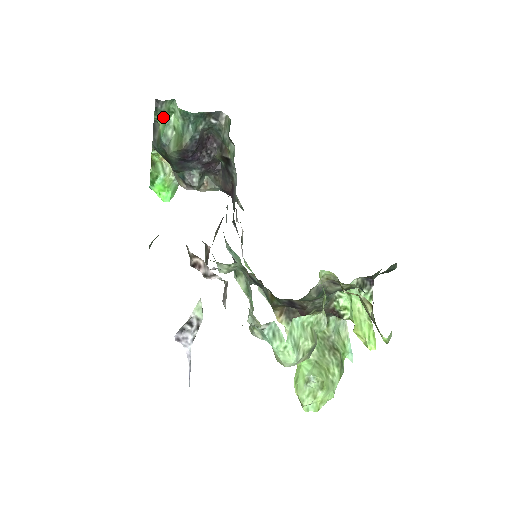
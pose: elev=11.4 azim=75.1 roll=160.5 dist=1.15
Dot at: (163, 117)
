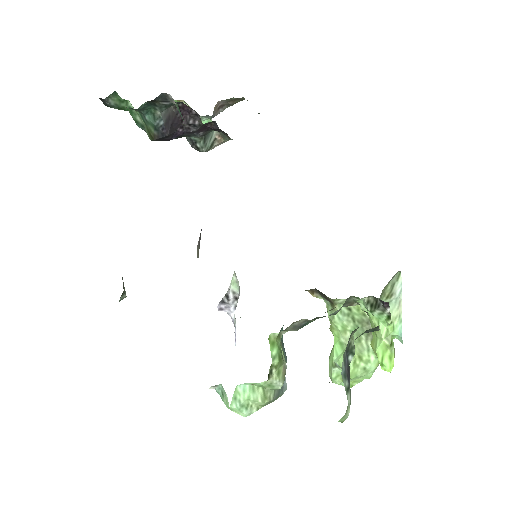
Dot at: (121, 108)
